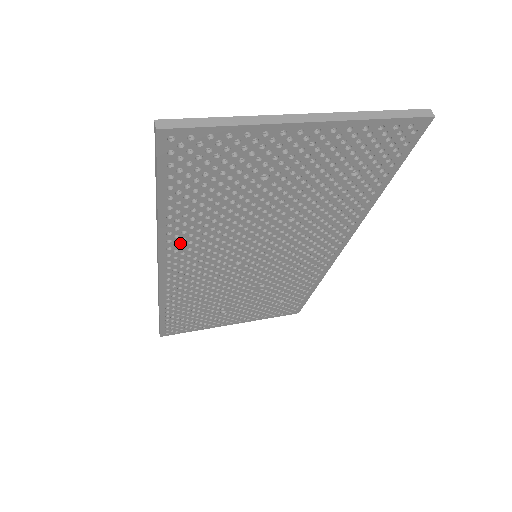
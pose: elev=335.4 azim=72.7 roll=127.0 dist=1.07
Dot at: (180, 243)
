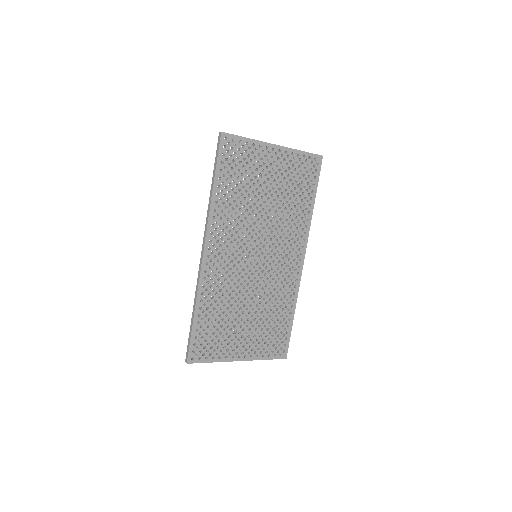
Dot at: (219, 222)
